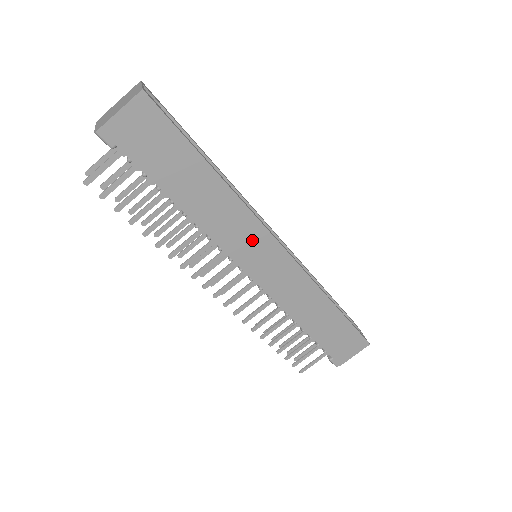
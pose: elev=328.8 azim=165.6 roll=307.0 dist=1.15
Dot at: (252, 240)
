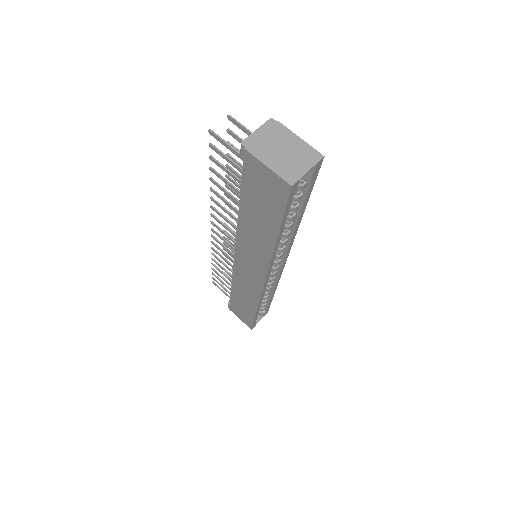
Dot at: (254, 263)
